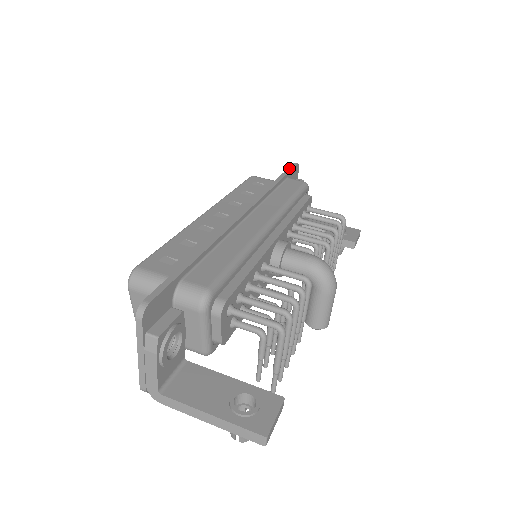
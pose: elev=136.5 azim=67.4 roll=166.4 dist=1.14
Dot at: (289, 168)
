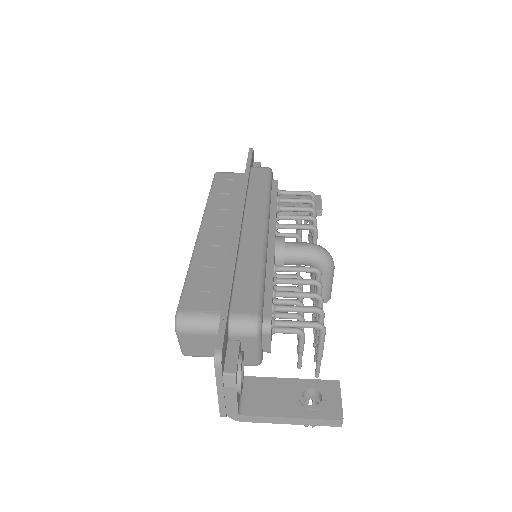
Dot at: (248, 157)
